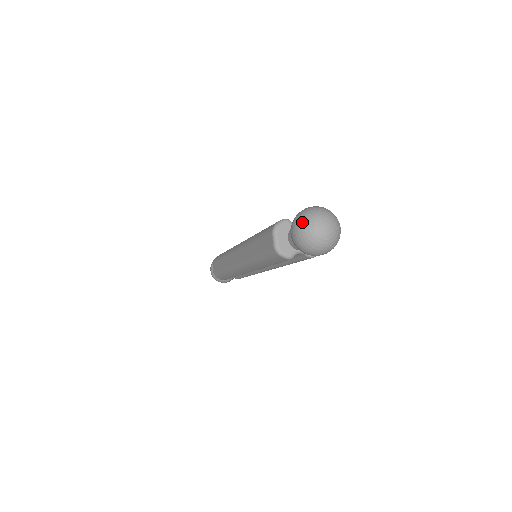
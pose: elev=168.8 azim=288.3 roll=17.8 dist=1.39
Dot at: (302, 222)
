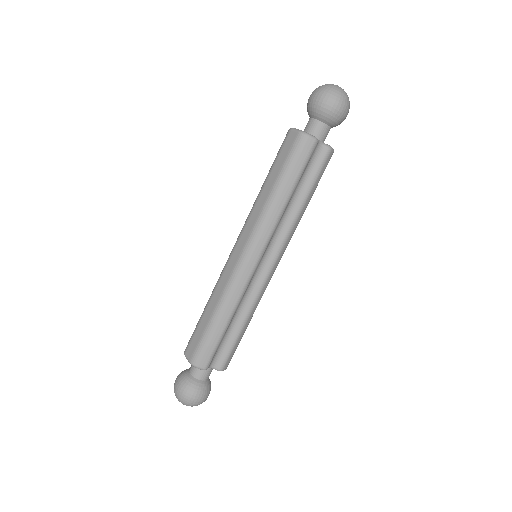
Dot at: (319, 87)
